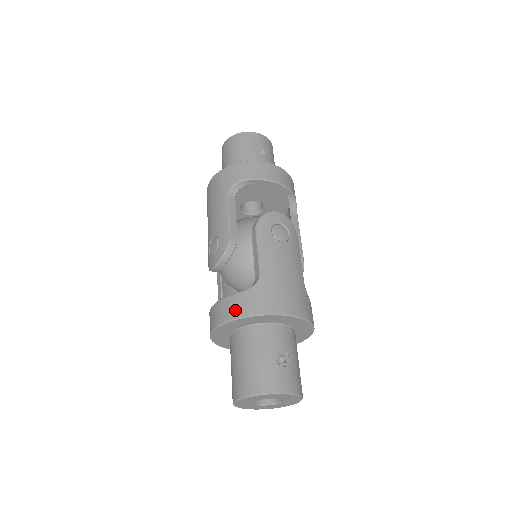
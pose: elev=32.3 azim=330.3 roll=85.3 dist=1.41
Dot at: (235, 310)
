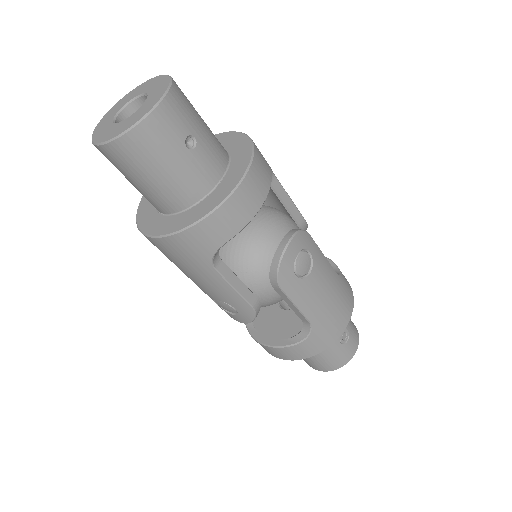
Dot at: (301, 355)
